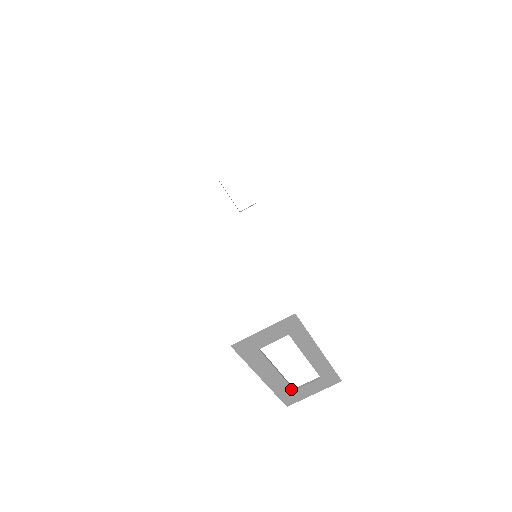
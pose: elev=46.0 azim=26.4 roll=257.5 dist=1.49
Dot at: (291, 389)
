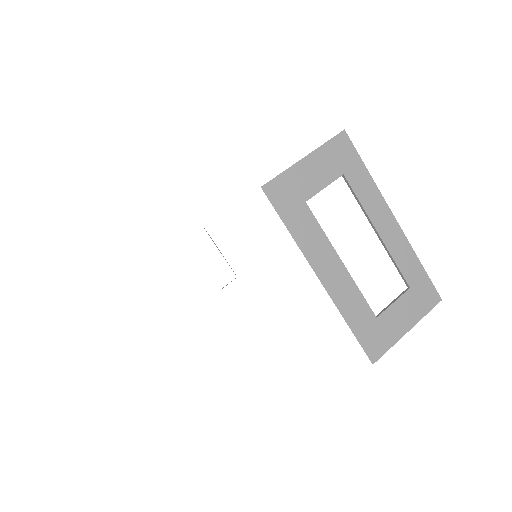
Dot at: (370, 314)
